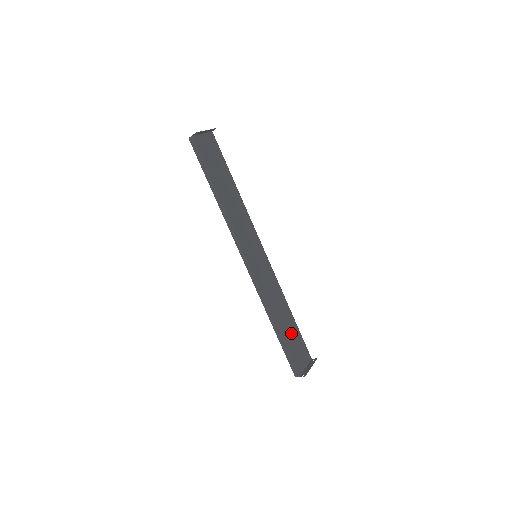
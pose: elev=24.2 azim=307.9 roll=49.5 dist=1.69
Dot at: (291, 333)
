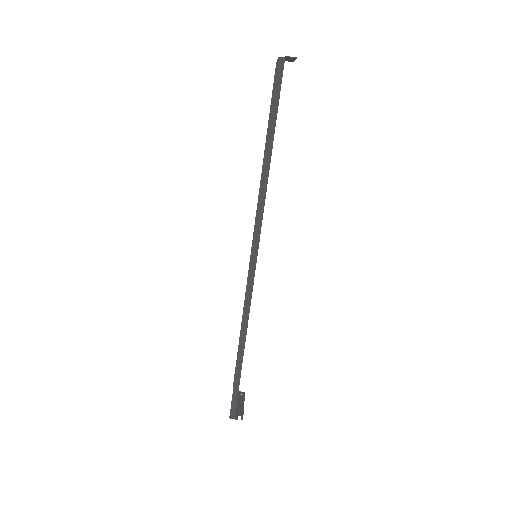
Dot at: occluded
